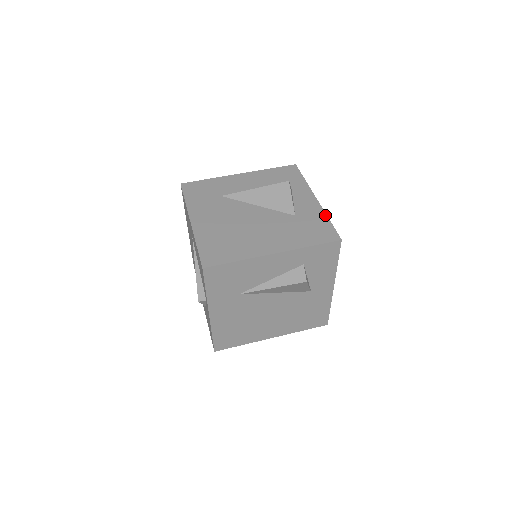
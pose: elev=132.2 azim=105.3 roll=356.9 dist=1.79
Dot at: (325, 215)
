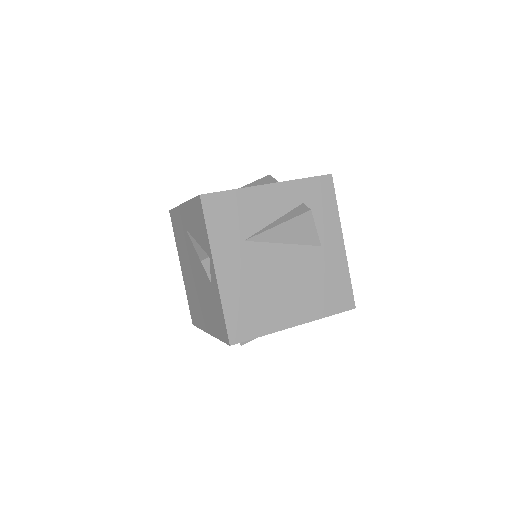
Dot at: occluded
